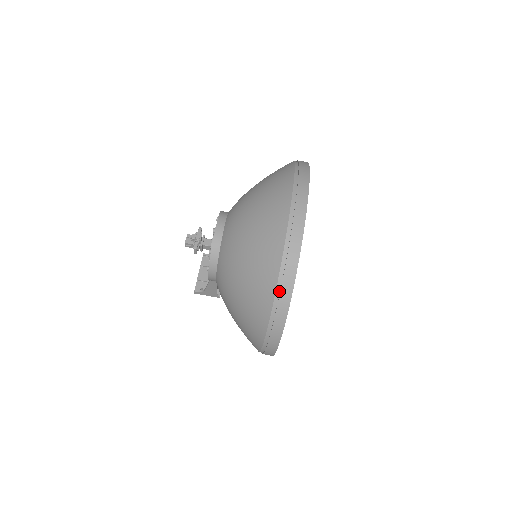
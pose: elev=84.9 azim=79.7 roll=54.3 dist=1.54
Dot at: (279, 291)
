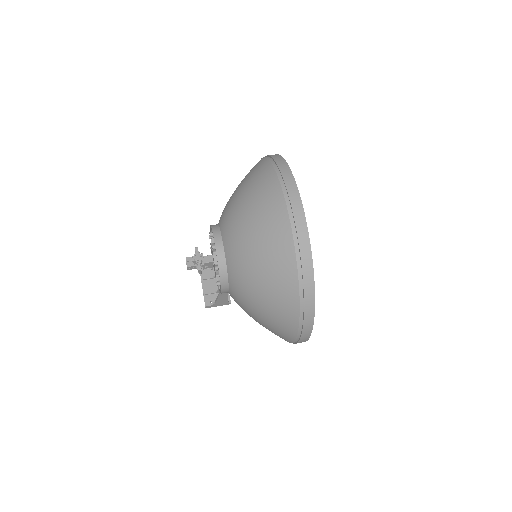
Dot at: (302, 287)
